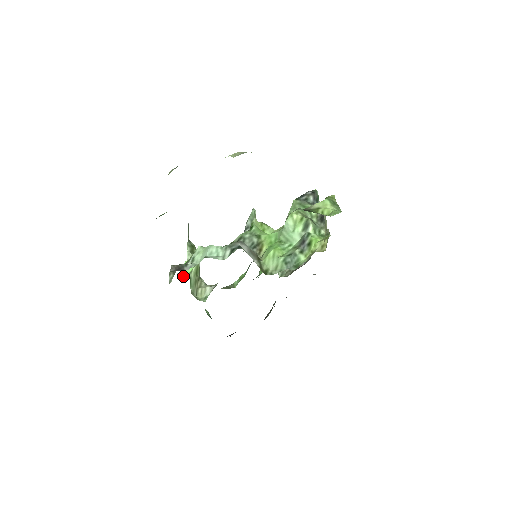
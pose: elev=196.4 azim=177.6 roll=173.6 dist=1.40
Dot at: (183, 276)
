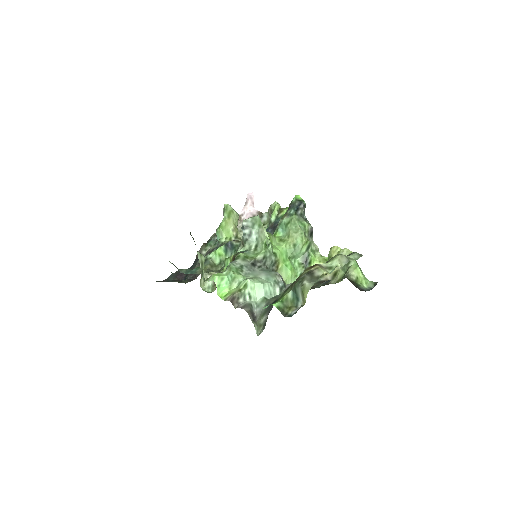
Dot at: (218, 292)
